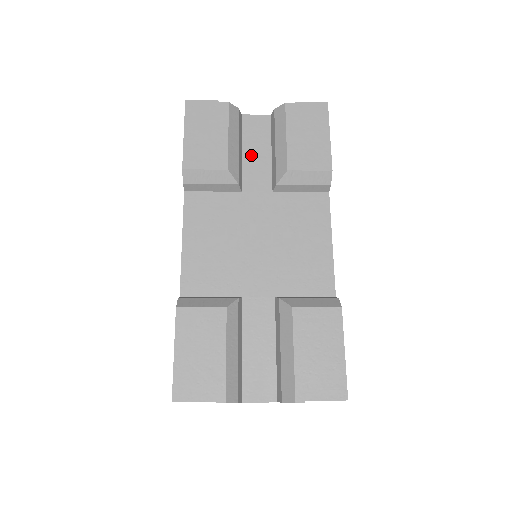
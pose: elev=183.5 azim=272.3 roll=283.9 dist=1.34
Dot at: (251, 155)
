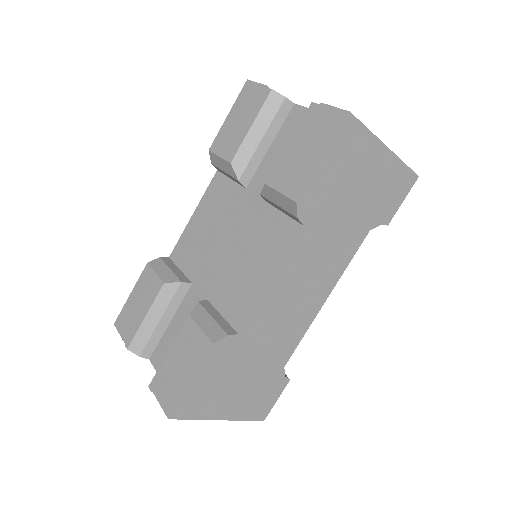
Dot at: (274, 153)
